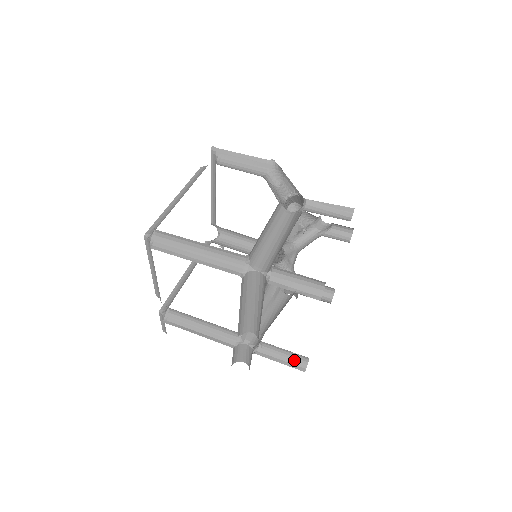
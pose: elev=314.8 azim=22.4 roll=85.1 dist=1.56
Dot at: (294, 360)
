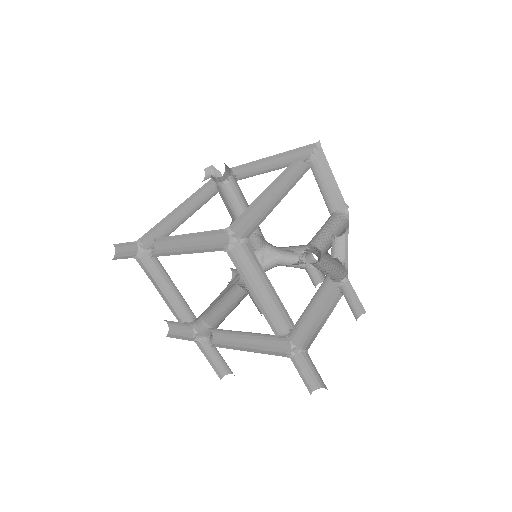
Dot at: (220, 366)
